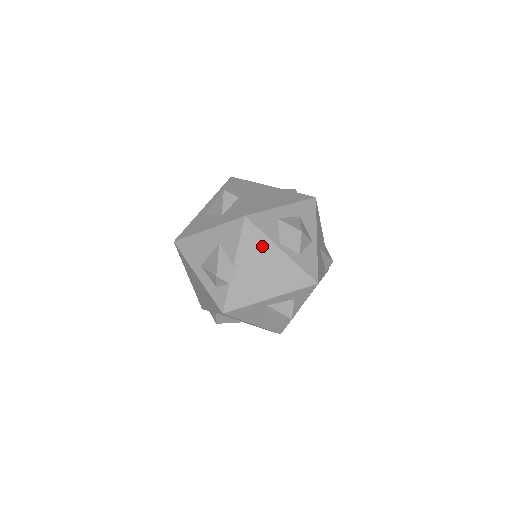
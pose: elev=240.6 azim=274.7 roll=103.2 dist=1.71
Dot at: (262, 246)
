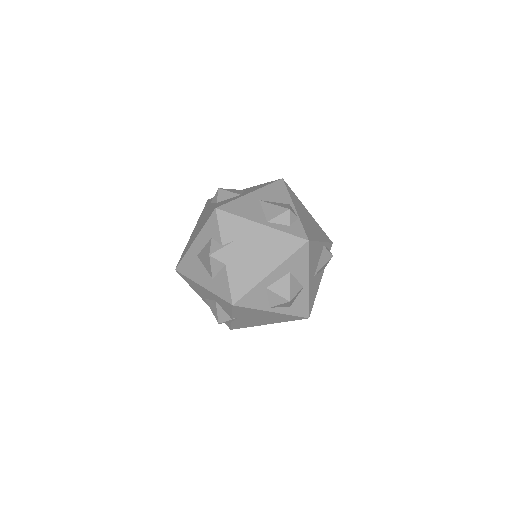
Dot at: (254, 312)
